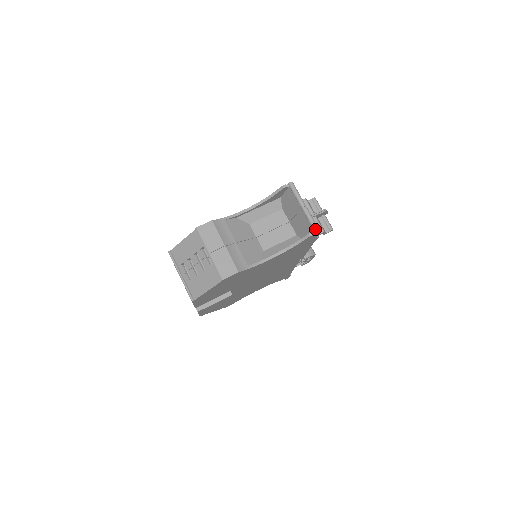
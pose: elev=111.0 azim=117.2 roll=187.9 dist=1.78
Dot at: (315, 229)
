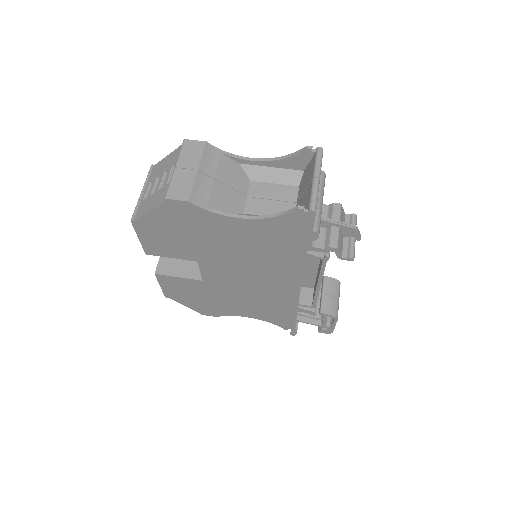
Dot at: (311, 205)
